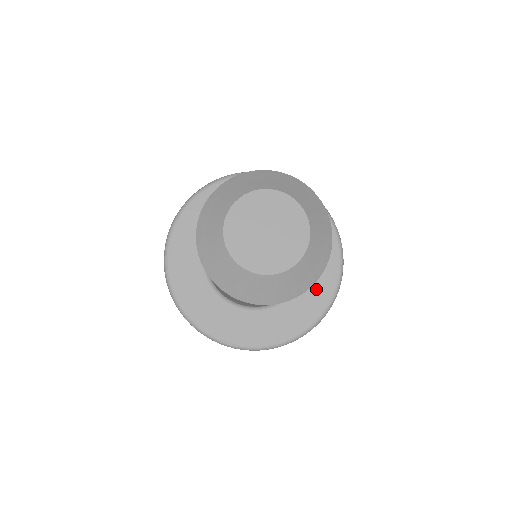
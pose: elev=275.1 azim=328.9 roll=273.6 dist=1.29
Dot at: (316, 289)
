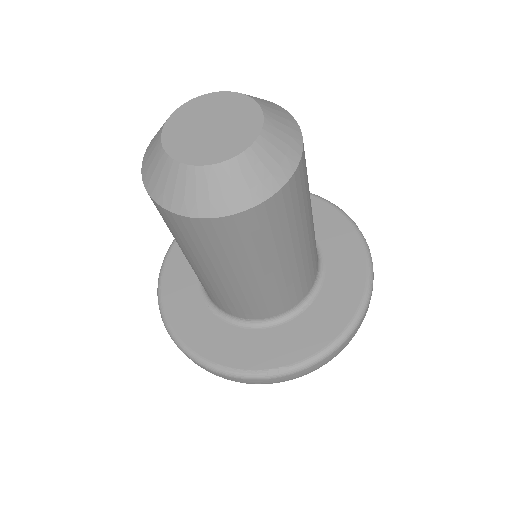
Dot at: (344, 262)
